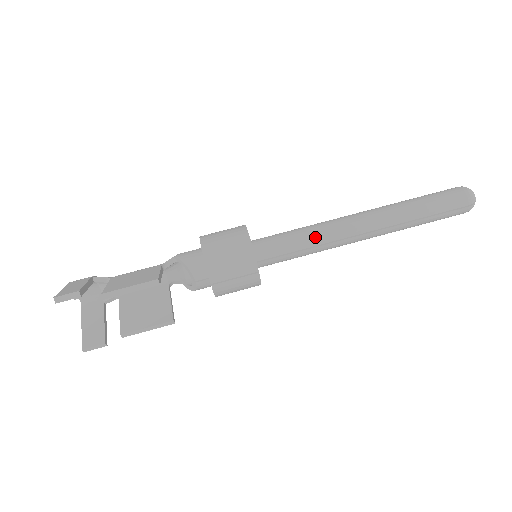
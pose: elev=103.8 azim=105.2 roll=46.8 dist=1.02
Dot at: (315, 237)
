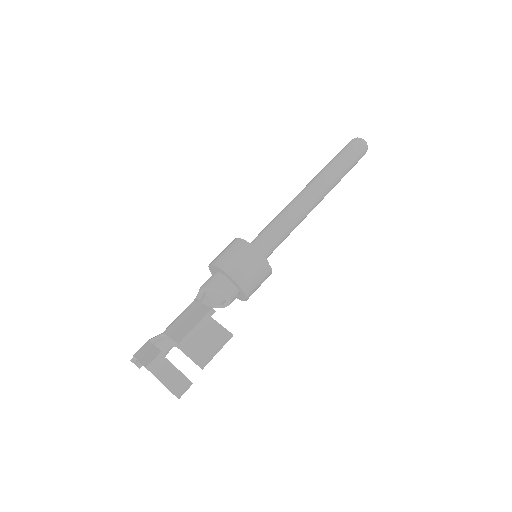
Dot at: (289, 220)
